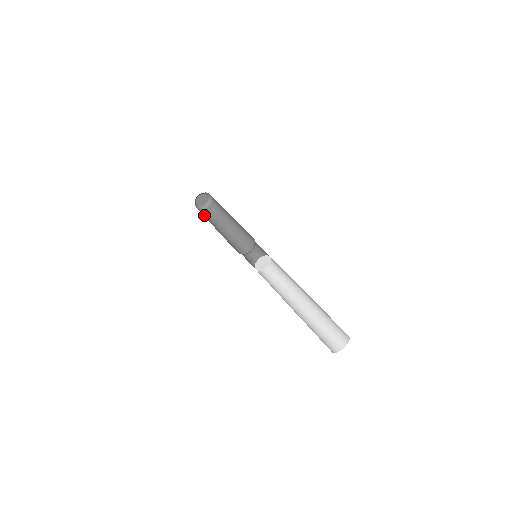
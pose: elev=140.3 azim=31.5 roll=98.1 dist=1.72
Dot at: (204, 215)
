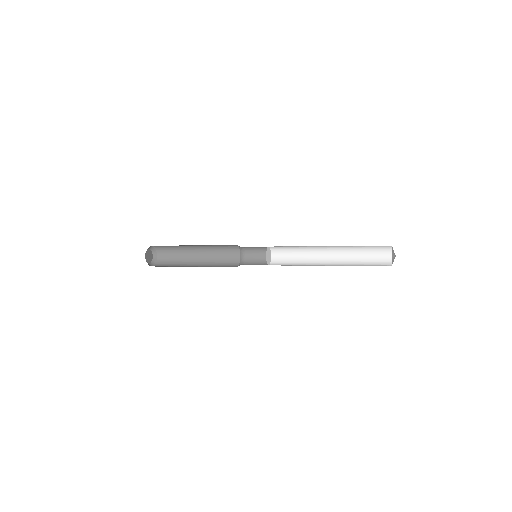
Dot at: occluded
